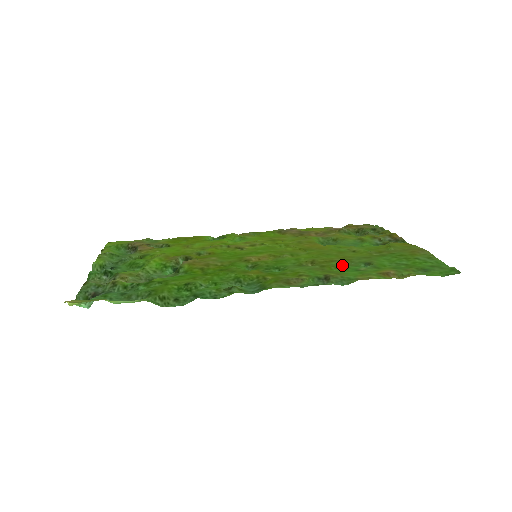
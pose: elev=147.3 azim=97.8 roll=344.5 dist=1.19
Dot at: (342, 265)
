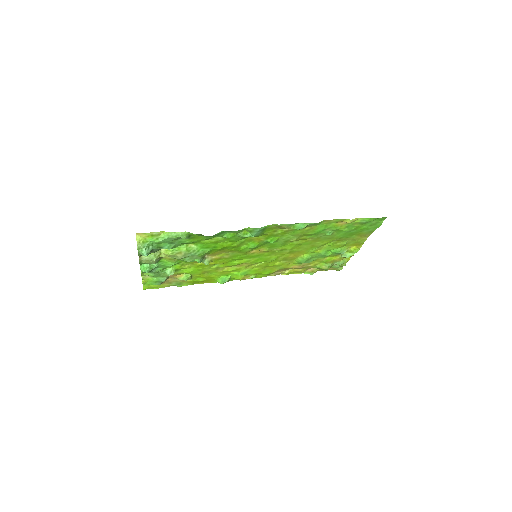
Dot at: (314, 235)
